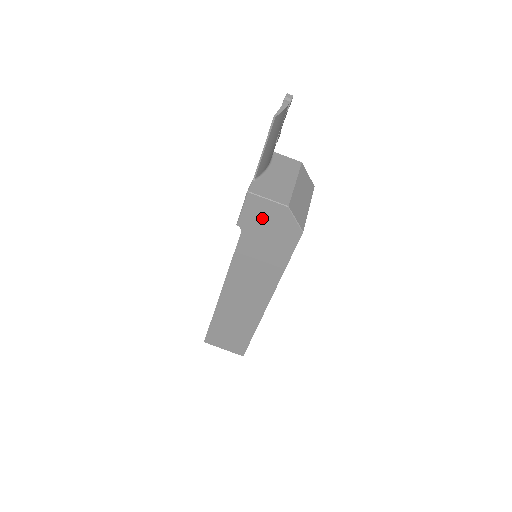
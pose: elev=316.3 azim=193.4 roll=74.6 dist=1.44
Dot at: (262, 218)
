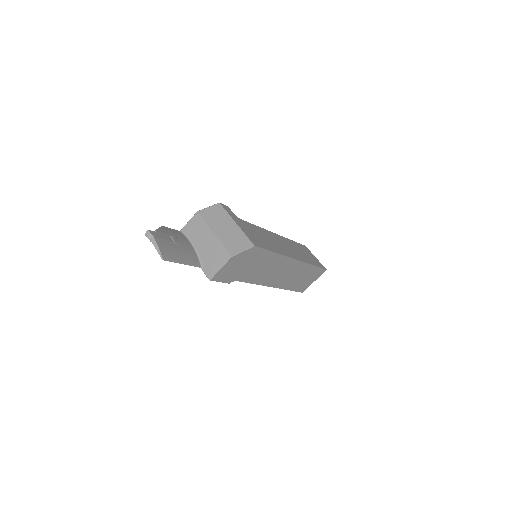
Dot at: (232, 270)
